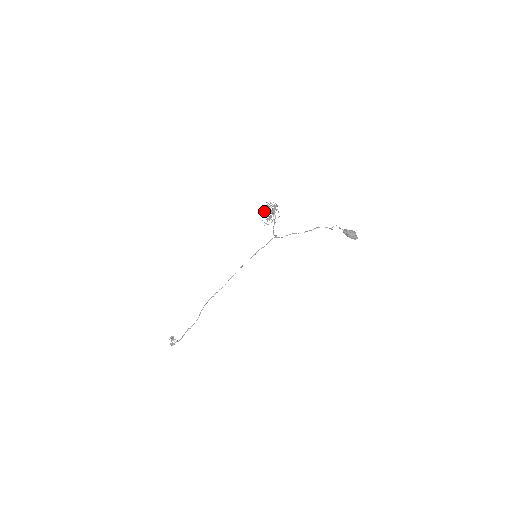
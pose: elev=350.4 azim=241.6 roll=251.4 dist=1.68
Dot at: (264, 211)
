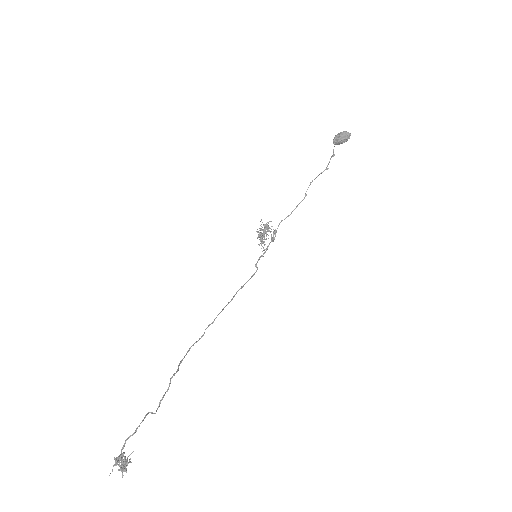
Dot at: occluded
